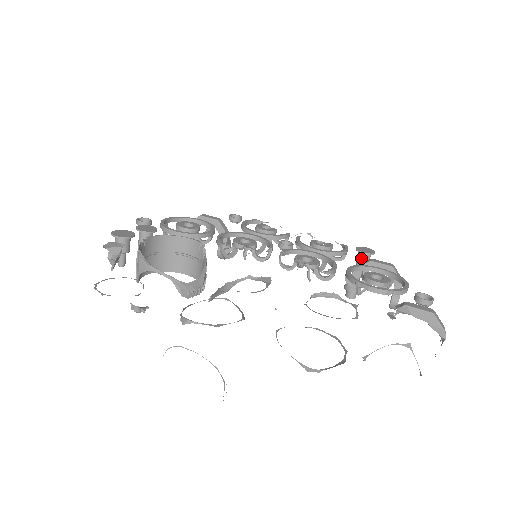
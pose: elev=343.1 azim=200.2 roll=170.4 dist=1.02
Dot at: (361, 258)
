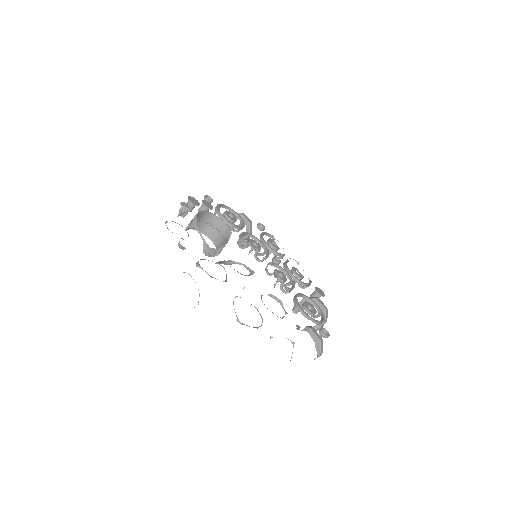
Dot at: (314, 294)
